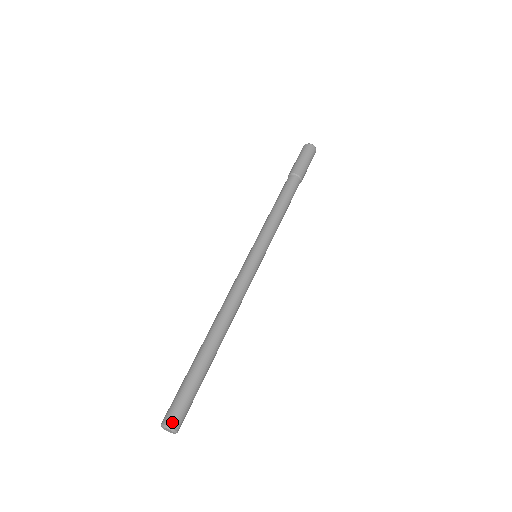
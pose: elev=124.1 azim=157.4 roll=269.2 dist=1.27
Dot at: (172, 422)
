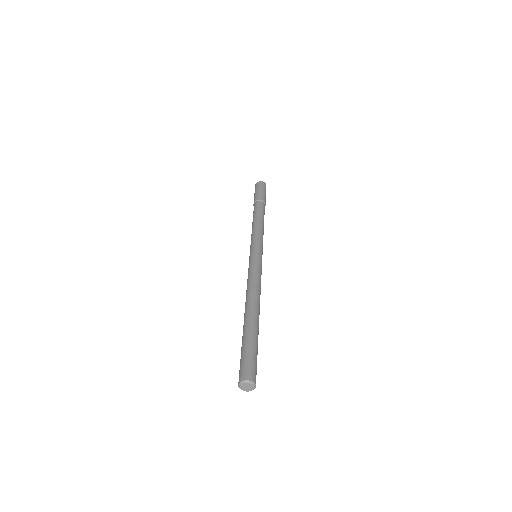
Dot at: (246, 376)
